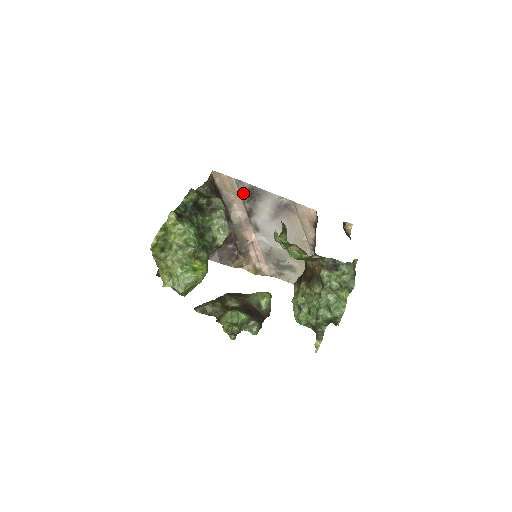
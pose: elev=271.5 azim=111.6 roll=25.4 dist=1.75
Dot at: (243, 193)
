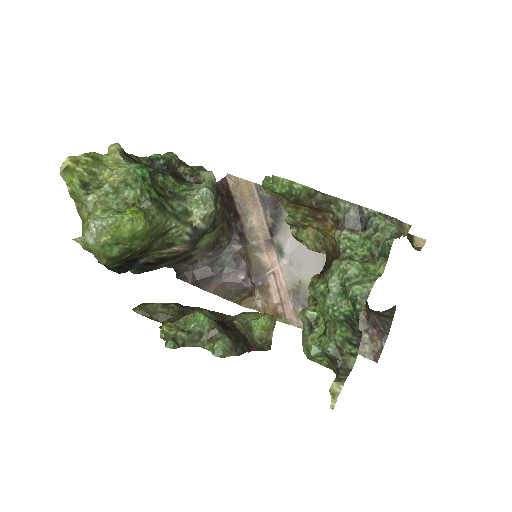
Dot at: (265, 202)
